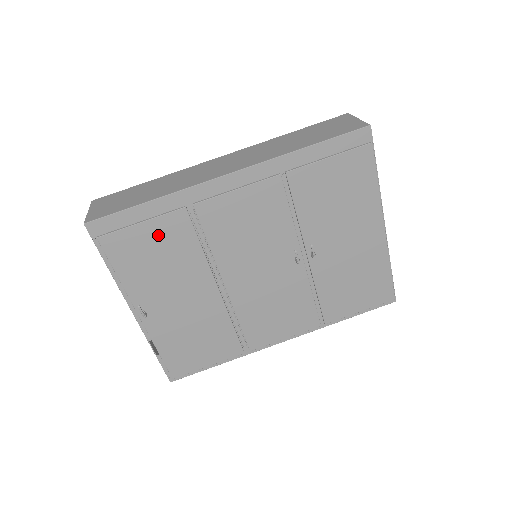
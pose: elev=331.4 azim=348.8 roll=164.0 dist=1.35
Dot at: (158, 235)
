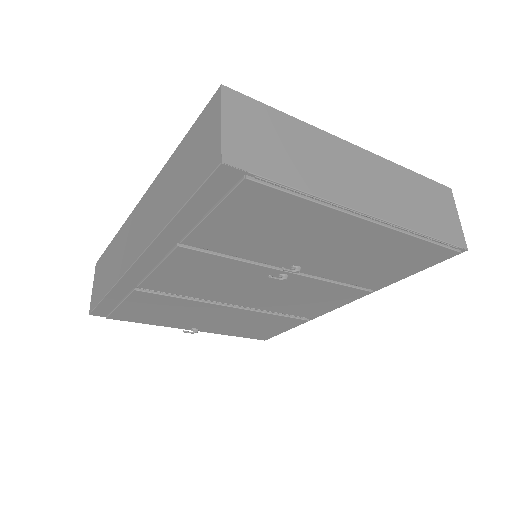
Dot at: (141, 305)
